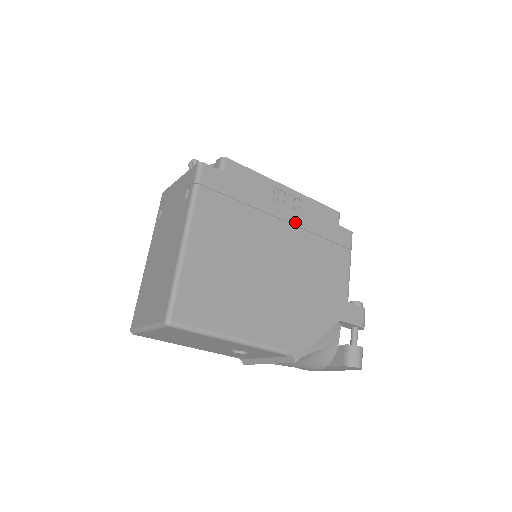
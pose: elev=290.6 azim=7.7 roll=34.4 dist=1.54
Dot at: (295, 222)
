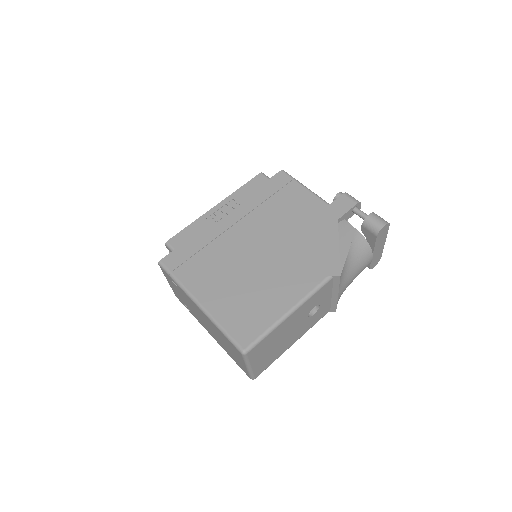
Dot at: (243, 214)
